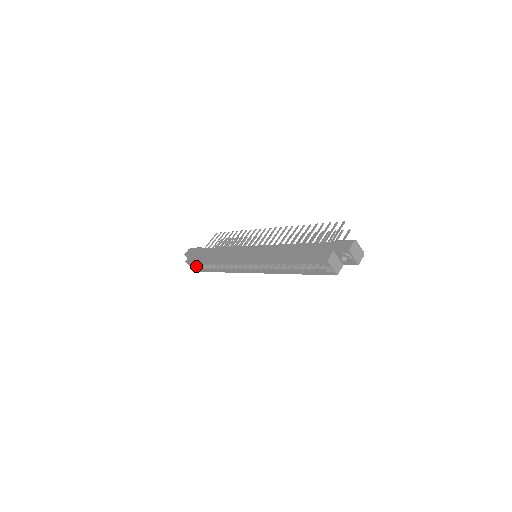
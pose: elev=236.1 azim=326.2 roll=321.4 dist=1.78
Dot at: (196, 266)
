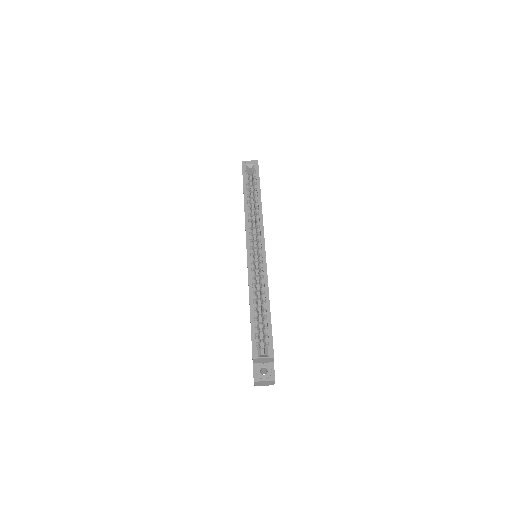
Dot at: (264, 348)
